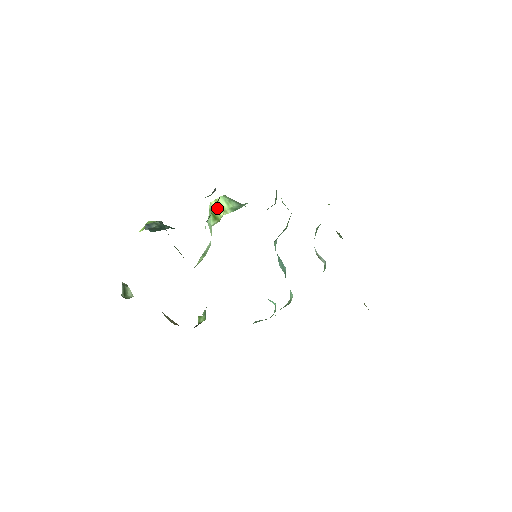
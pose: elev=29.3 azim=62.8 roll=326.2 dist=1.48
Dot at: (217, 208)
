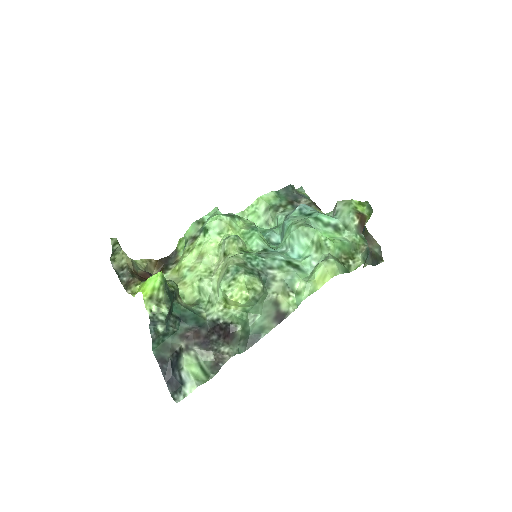
Dot at: (232, 303)
